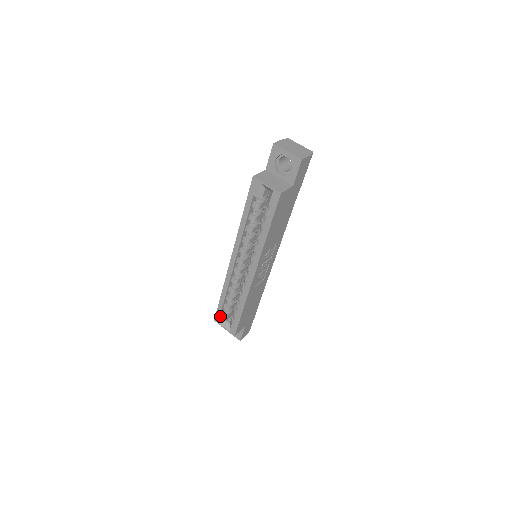
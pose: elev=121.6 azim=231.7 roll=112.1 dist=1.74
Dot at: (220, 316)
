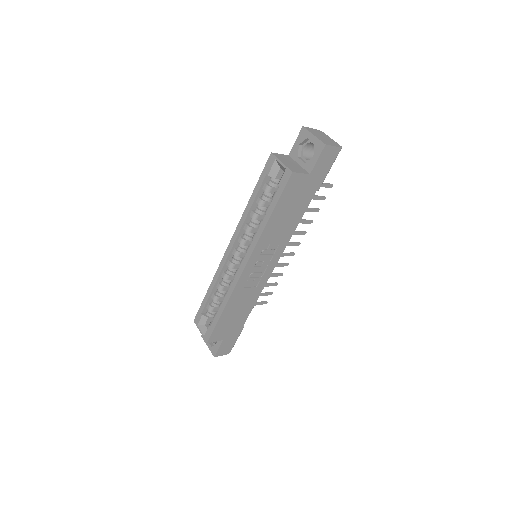
Dot at: (200, 316)
